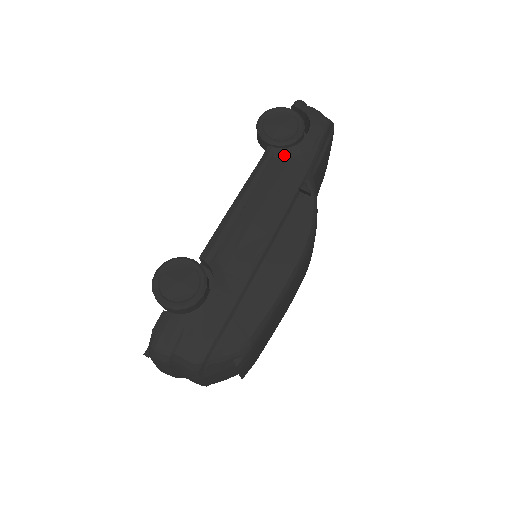
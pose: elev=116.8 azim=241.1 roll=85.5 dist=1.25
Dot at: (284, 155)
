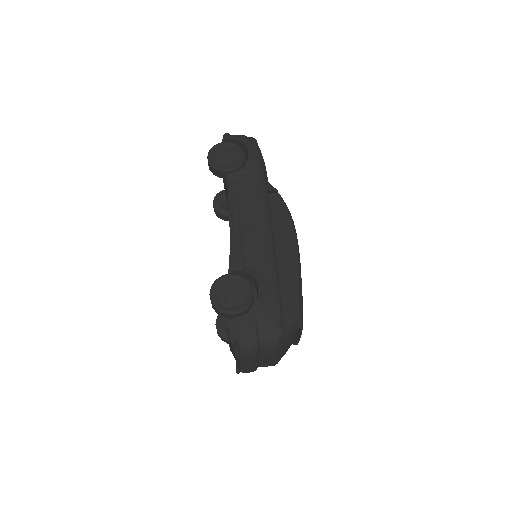
Dot at: (242, 175)
